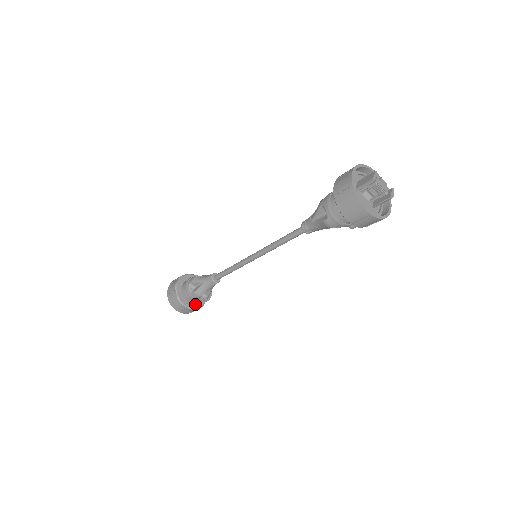
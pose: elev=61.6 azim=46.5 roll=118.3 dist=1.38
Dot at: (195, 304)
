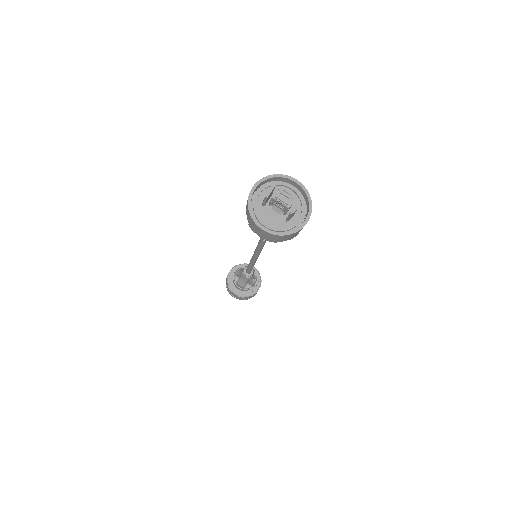
Dot at: (246, 292)
